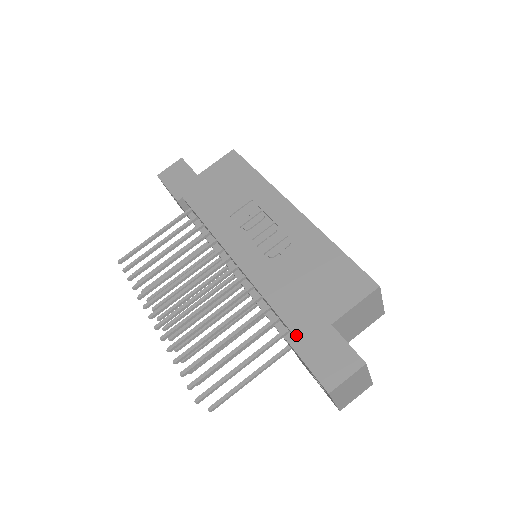
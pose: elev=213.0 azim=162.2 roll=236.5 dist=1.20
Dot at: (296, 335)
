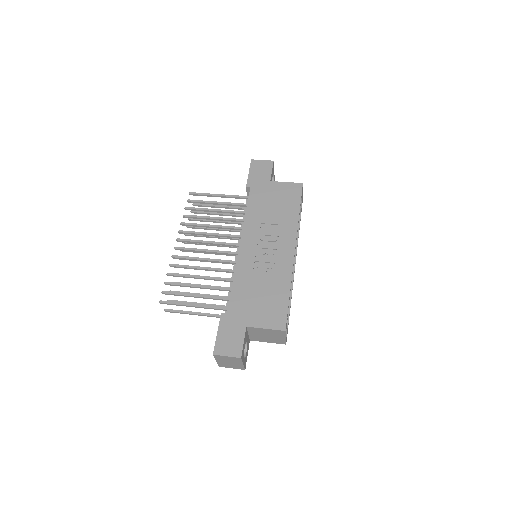
Dot at: (227, 316)
